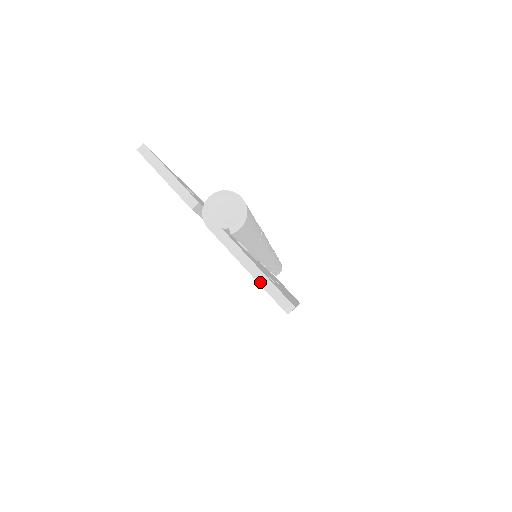
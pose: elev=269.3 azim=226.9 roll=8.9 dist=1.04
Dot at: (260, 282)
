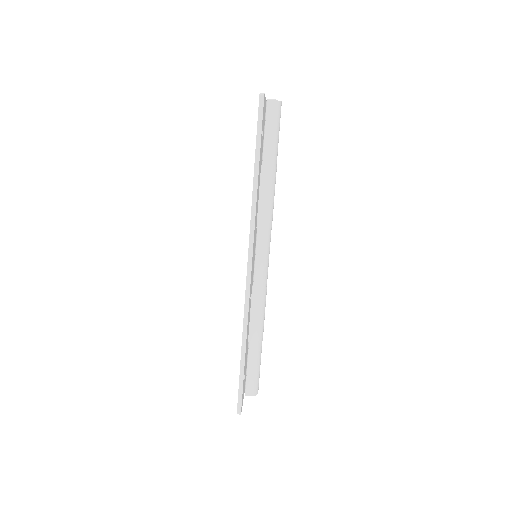
Dot at: occluded
